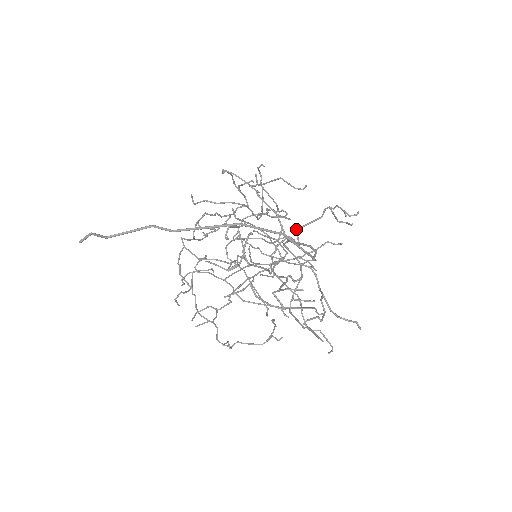
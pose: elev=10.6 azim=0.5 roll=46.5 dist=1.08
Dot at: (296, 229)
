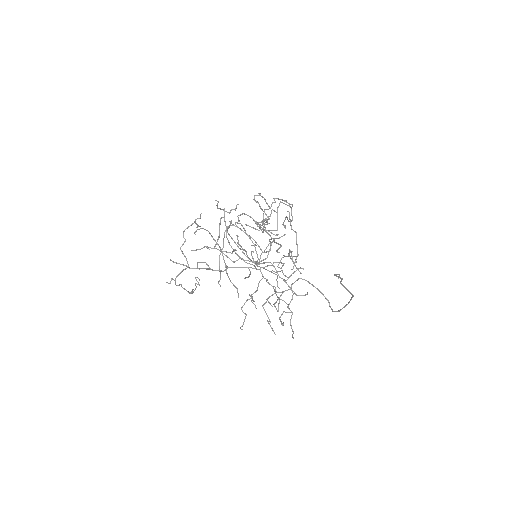
Dot at: (283, 257)
